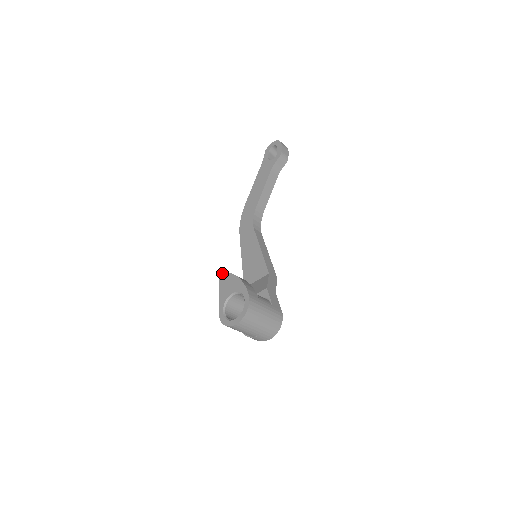
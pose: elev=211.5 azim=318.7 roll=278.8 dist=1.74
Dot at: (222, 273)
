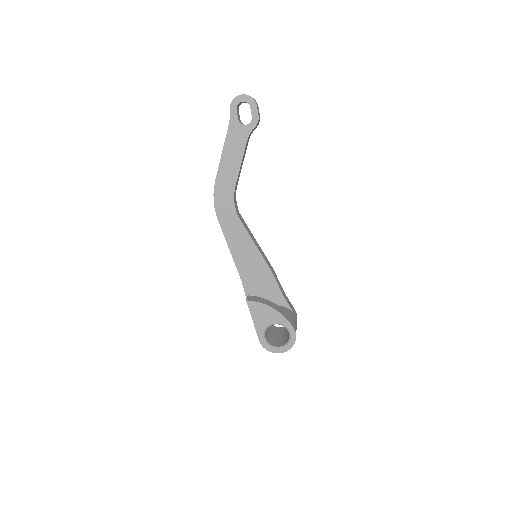
Dot at: (252, 302)
